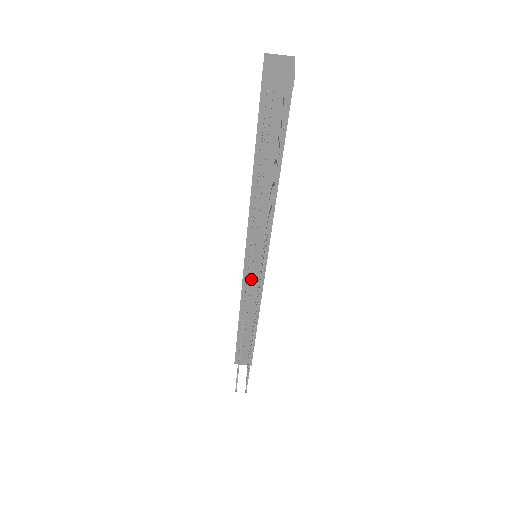
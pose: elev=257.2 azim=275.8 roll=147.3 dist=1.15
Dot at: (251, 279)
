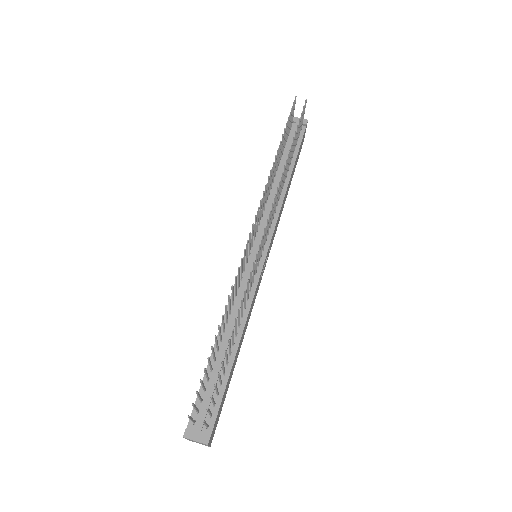
Dot at: (248, 269)
